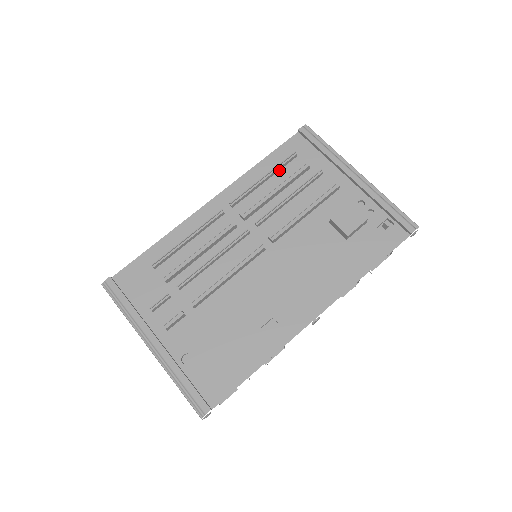
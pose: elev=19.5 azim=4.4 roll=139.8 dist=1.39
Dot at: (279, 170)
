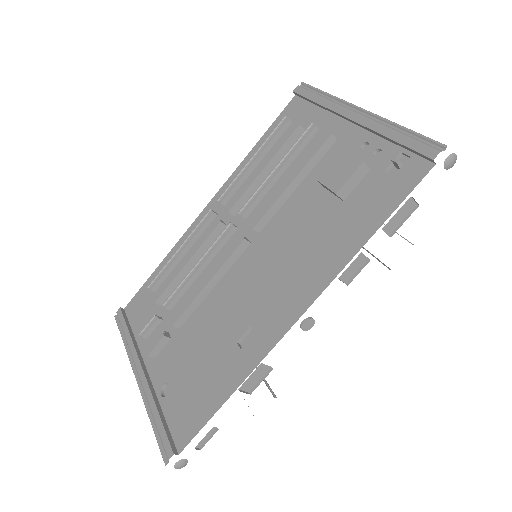
Dot at: (272, 146)
